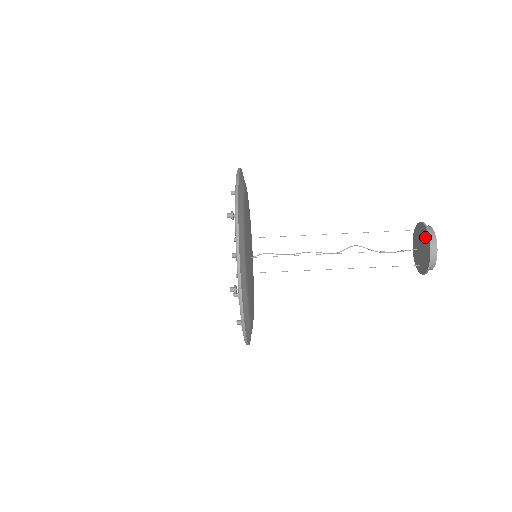
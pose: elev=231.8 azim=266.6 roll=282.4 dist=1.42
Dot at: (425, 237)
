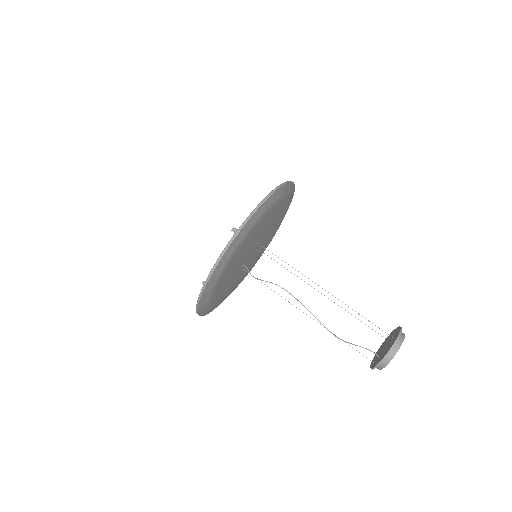
Dot at: (391, 335)
